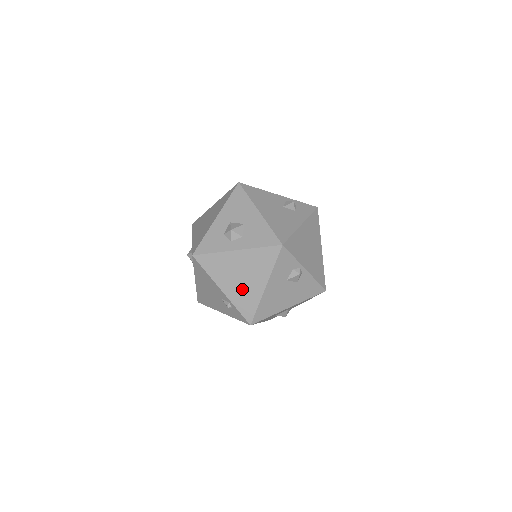
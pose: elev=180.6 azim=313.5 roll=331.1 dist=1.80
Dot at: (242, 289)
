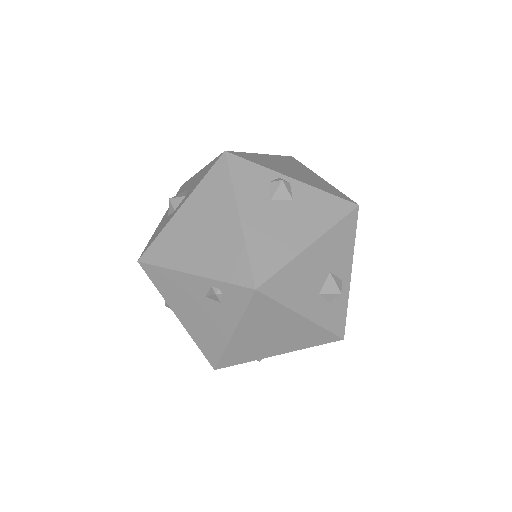
Dot at: (214, 248)
